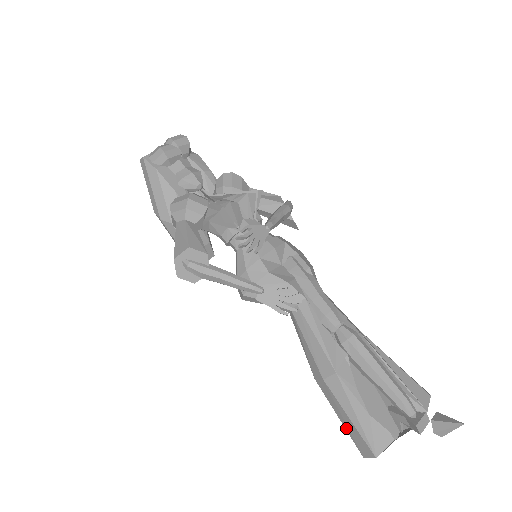
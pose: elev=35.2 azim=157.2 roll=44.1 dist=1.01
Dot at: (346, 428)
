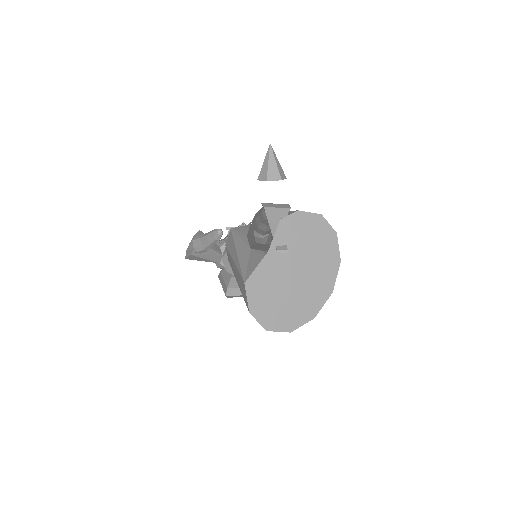
Dot at: (239, 287)
